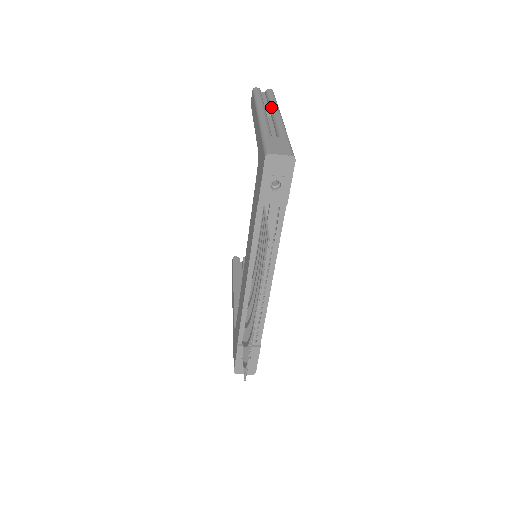
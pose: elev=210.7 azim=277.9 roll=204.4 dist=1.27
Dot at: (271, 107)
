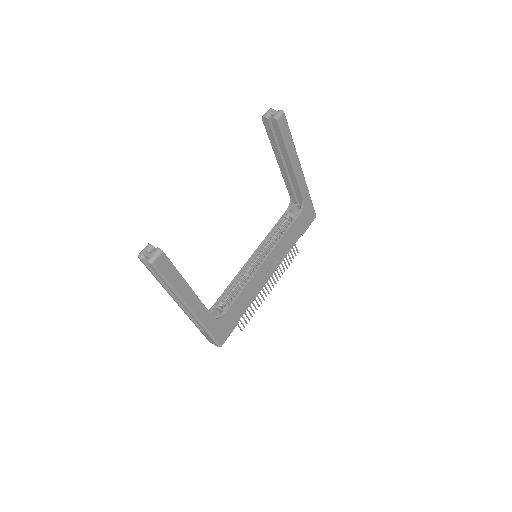
Dot at: (175, 296)
